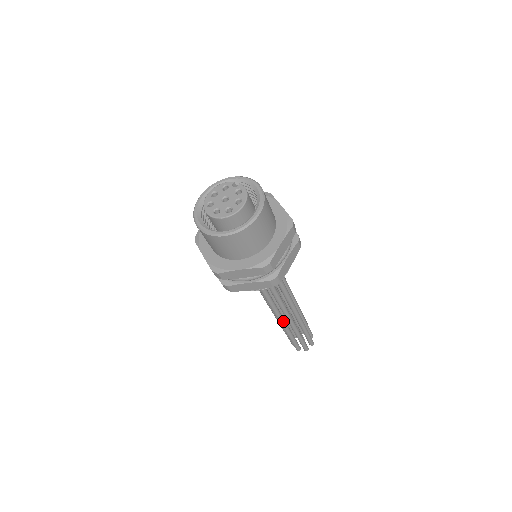
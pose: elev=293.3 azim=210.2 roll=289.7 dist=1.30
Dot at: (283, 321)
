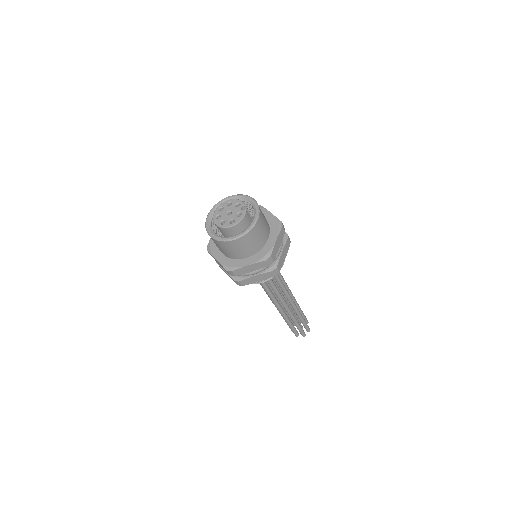
Dot at: occluded
